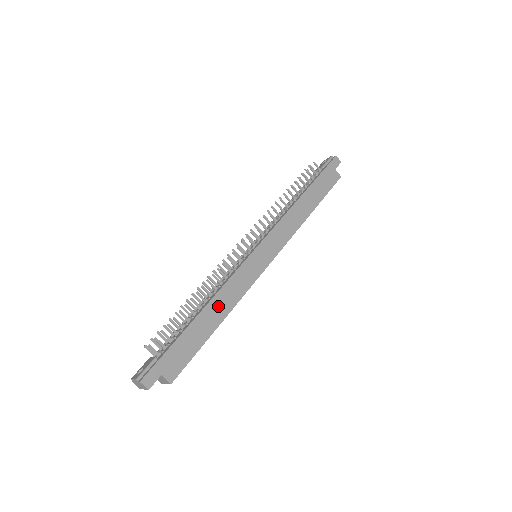
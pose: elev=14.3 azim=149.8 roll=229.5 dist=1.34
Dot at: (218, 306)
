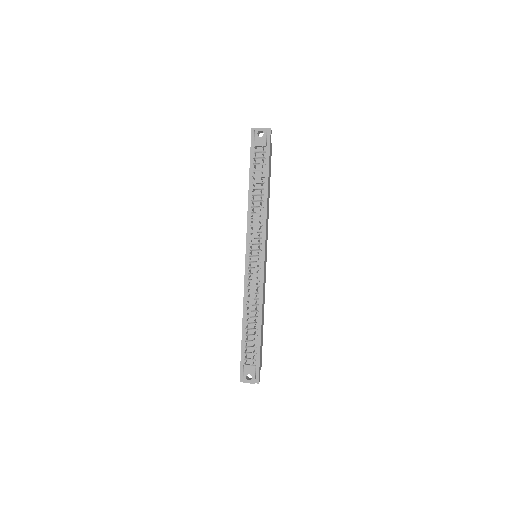
Dot at: (263, 312)
